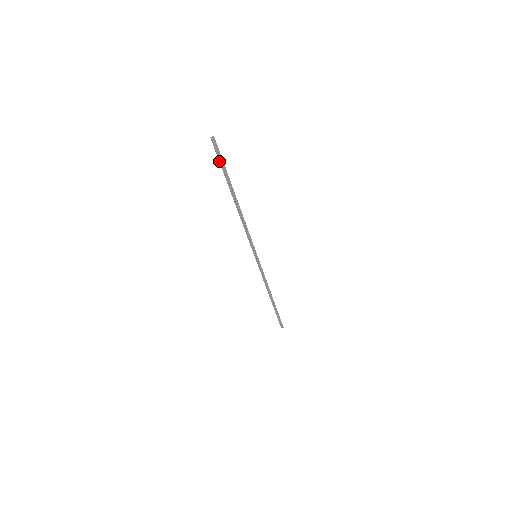
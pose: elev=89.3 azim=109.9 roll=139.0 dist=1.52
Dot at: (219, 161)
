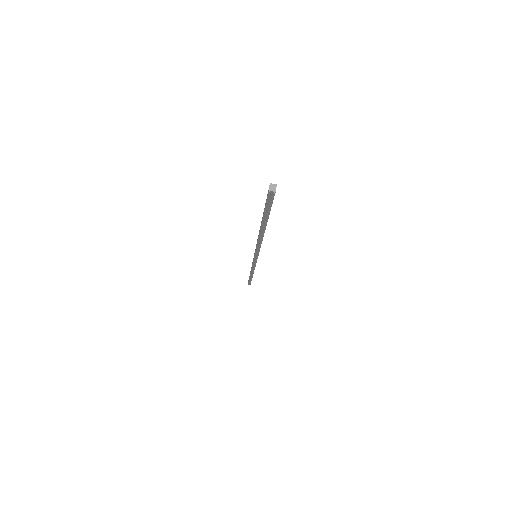
Dot at: (265, 205)
